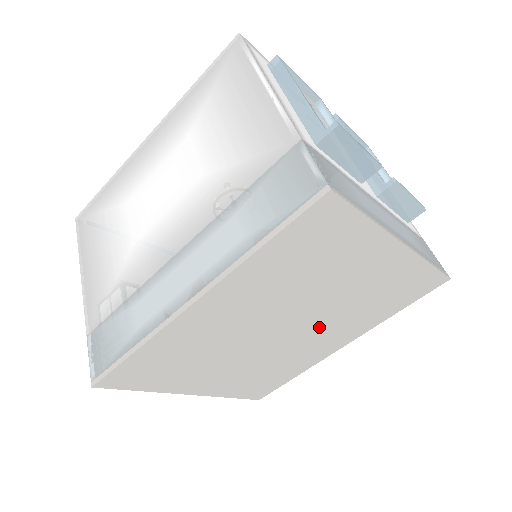
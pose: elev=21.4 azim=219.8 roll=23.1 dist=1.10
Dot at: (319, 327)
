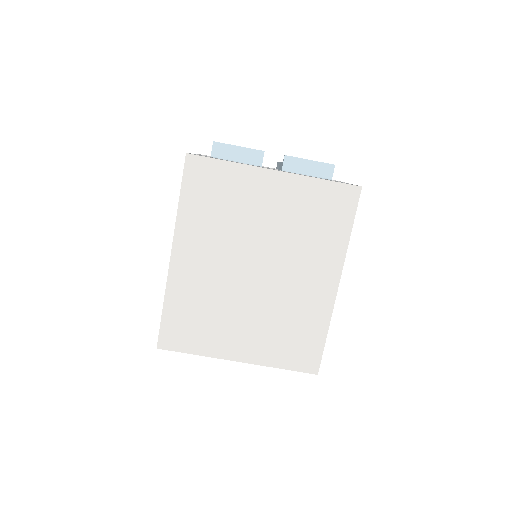
Dot at: (287, 264)
